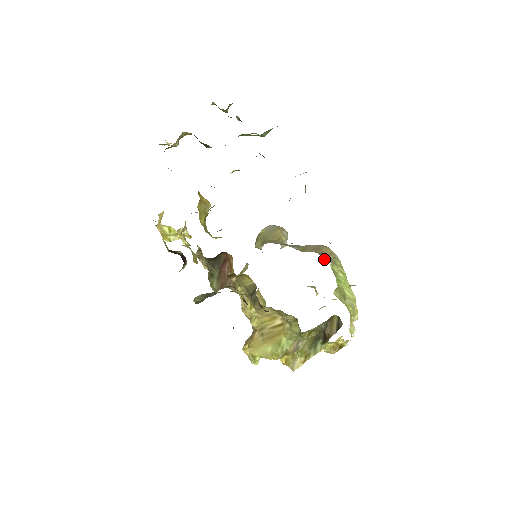
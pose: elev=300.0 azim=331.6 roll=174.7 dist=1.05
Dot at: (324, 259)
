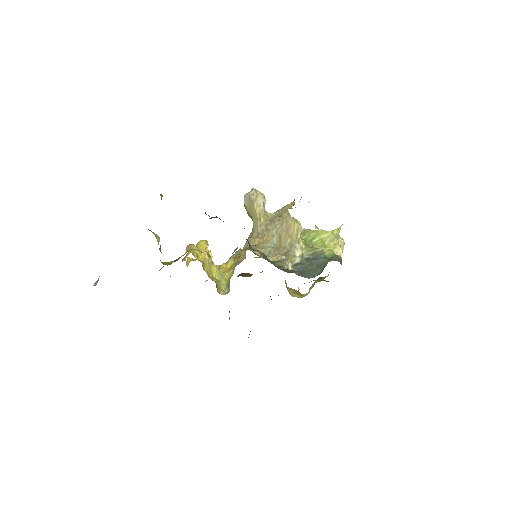
Dot at: (295, 255)
